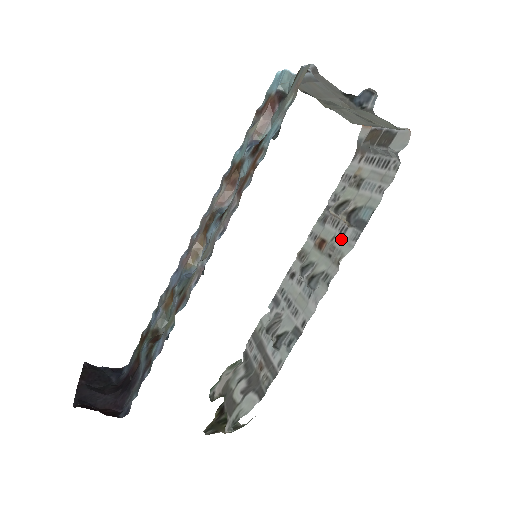
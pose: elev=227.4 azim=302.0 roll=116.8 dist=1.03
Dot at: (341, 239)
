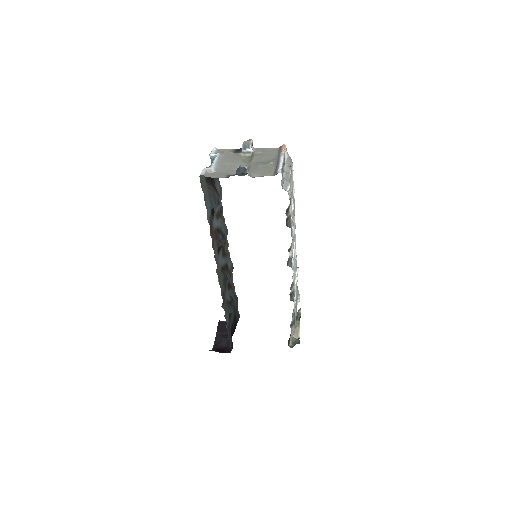
Dot at: occluded
